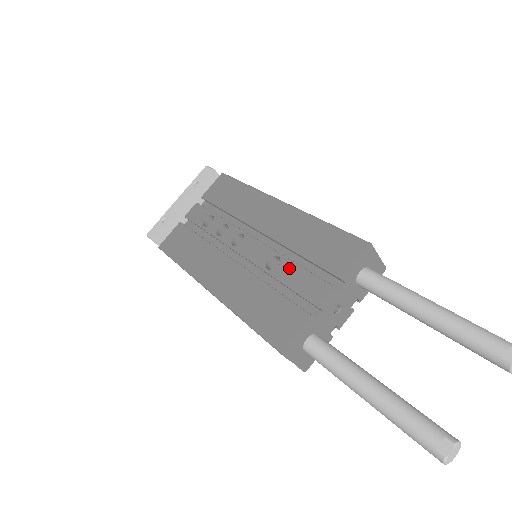
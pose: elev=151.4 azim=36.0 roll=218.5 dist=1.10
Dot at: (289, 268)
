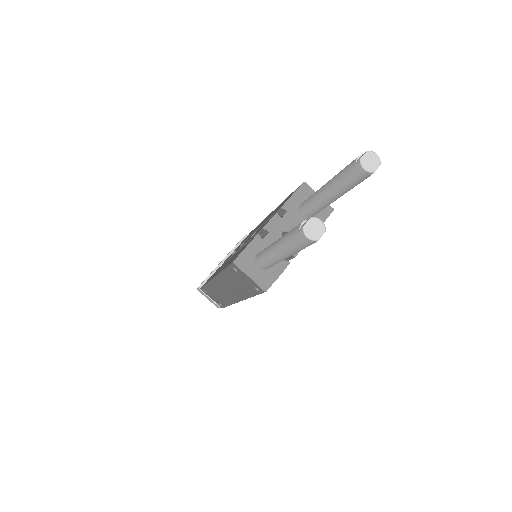
Dot at: (258, 229)
